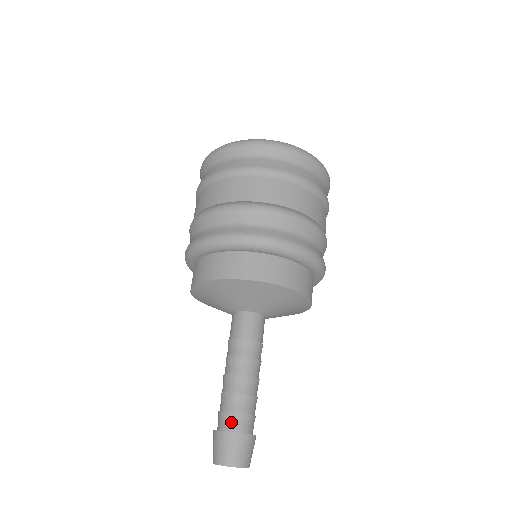
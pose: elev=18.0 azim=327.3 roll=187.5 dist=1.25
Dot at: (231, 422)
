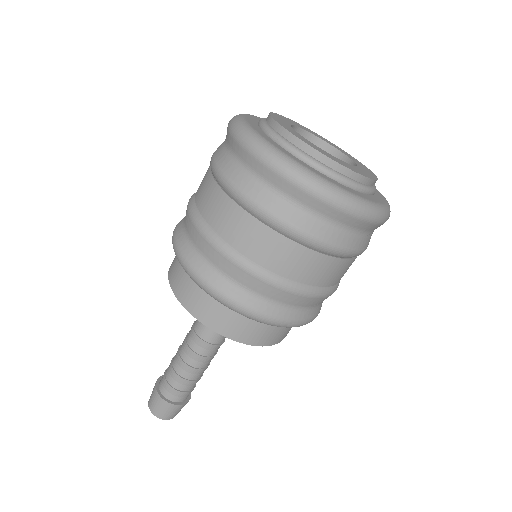
Dot at: (168, 392)
